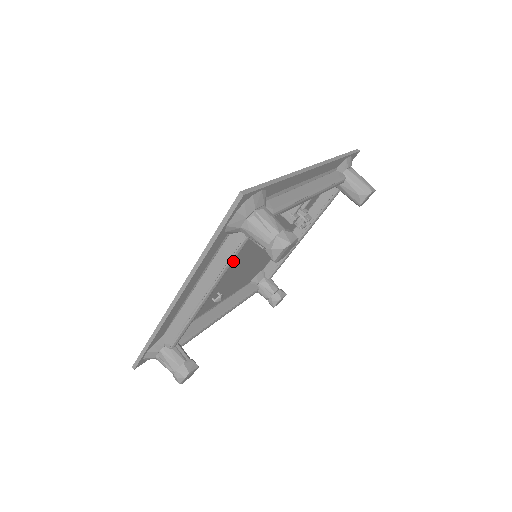
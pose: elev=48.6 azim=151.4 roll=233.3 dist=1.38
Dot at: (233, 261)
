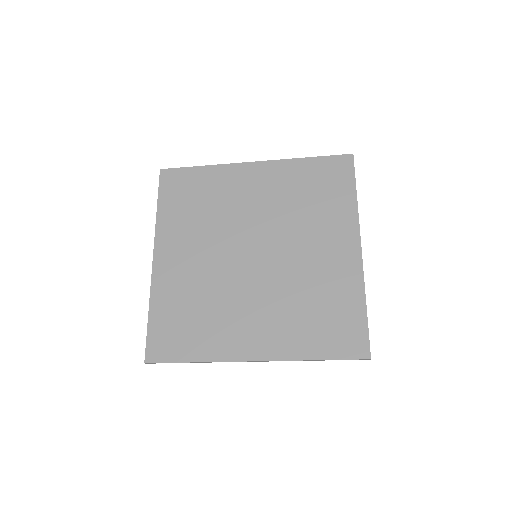
Dot at: occluded
